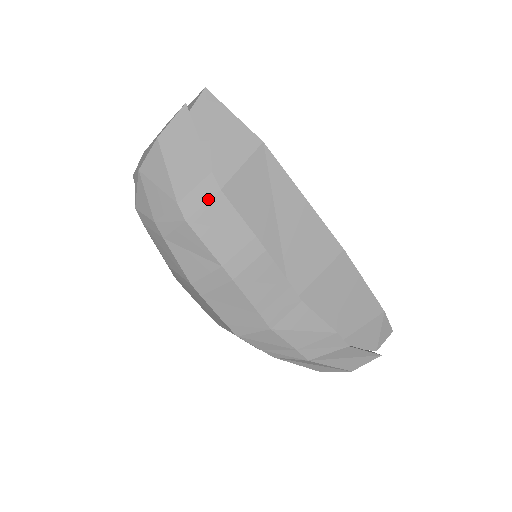
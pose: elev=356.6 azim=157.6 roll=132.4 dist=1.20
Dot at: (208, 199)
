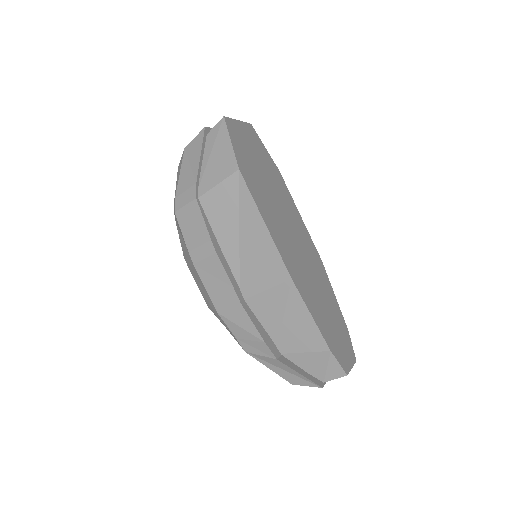
Dot at: (189, 202)
